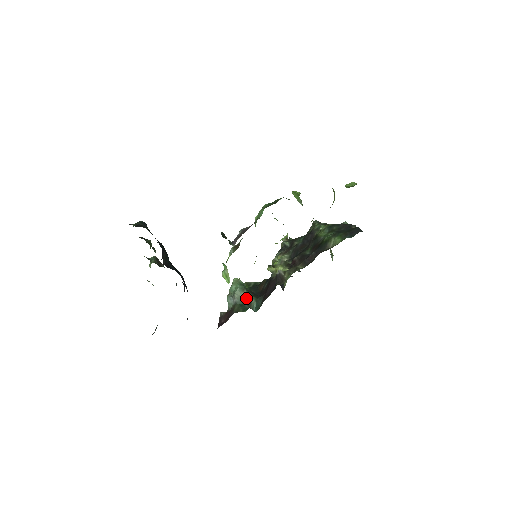
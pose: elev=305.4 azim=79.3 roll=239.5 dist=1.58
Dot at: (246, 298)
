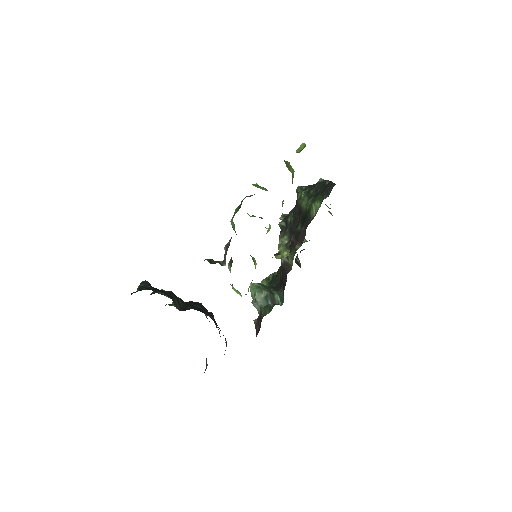
Dot at: (268, 297)
